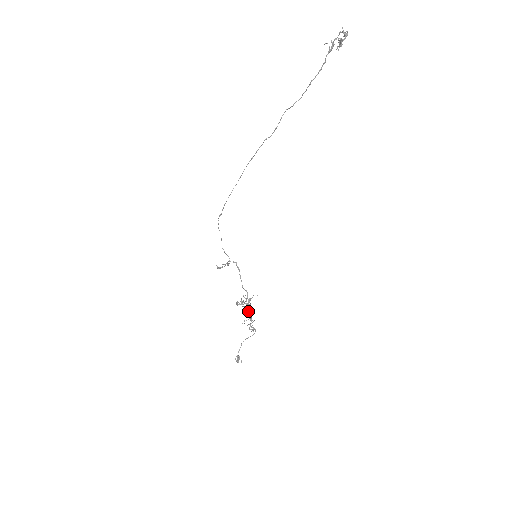
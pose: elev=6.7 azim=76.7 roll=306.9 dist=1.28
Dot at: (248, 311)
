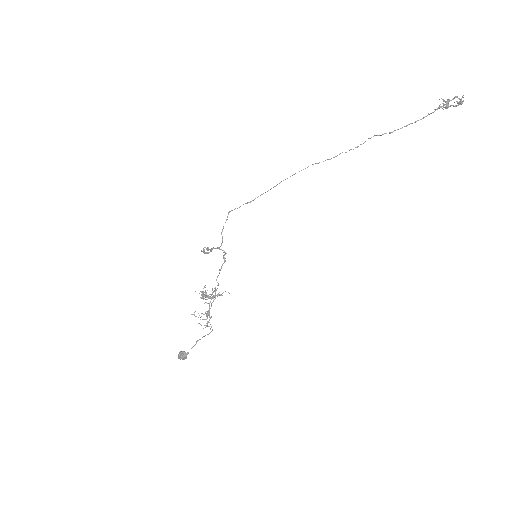
Dot at: (209, 305)
